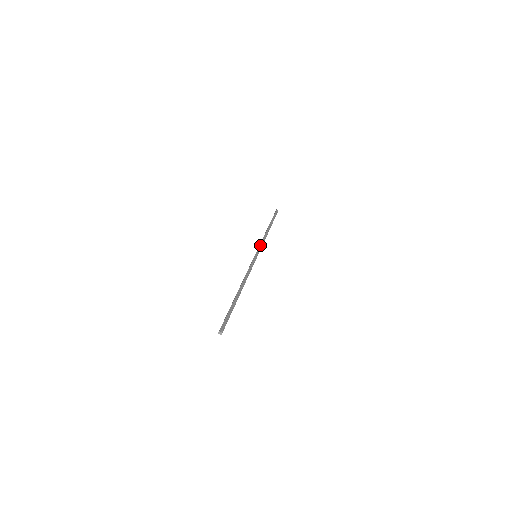
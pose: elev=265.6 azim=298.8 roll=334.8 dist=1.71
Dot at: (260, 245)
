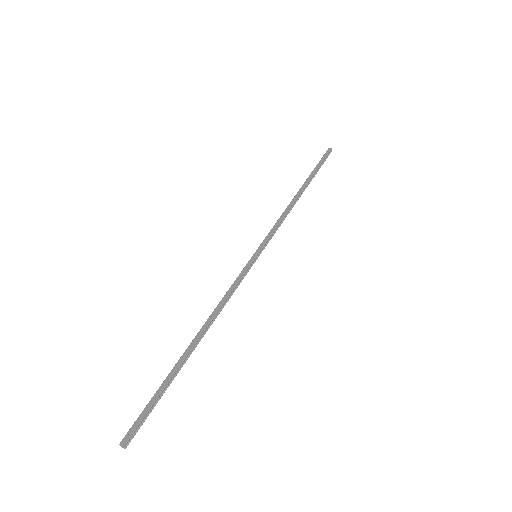
Dot at: (273, 232)
